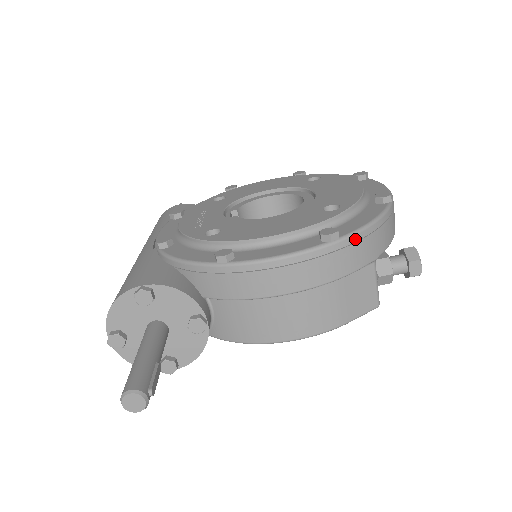
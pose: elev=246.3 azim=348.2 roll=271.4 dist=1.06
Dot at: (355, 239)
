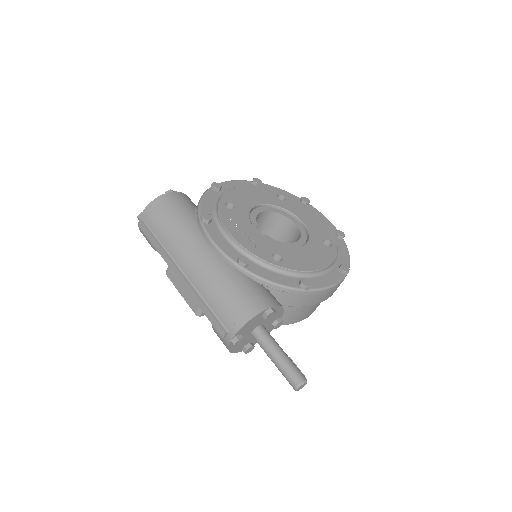
Dot at: occluded
